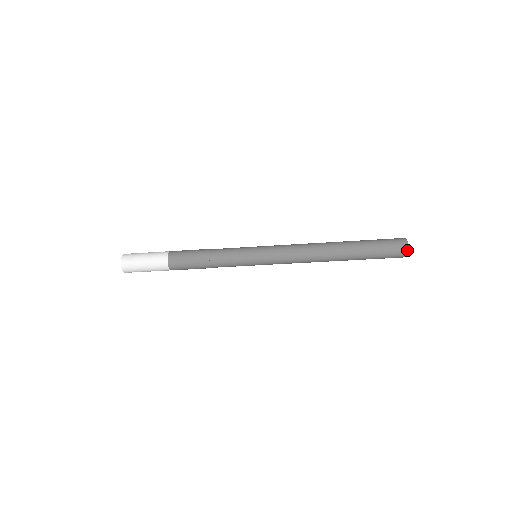
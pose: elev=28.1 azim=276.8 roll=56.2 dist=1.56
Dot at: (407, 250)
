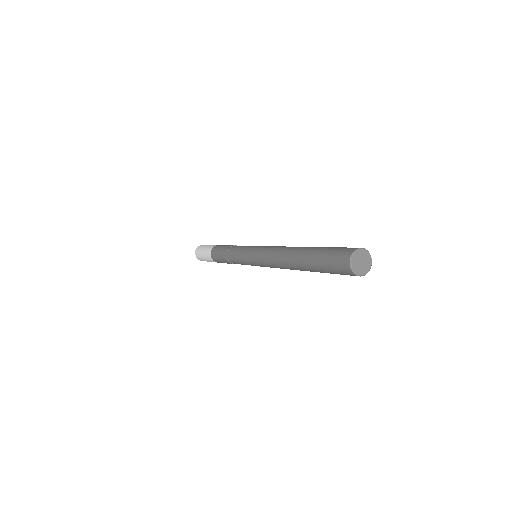
Dot at: (356, 275)
